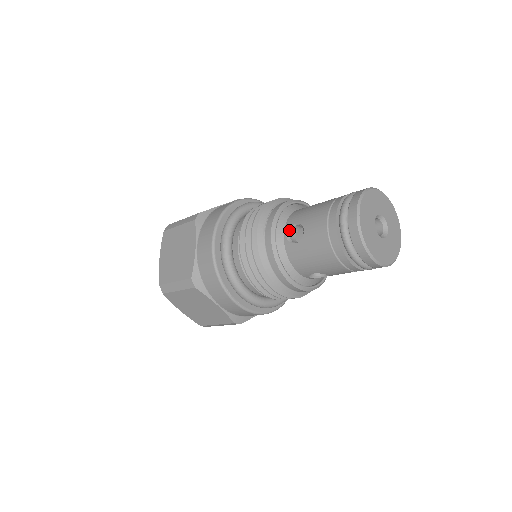
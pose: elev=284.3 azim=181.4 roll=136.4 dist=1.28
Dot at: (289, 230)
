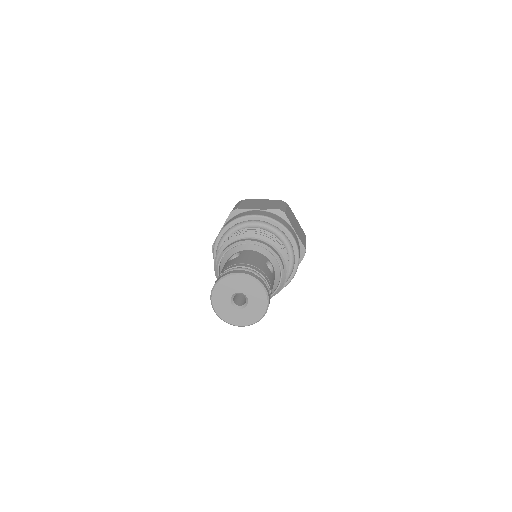
Dot at: occluded
